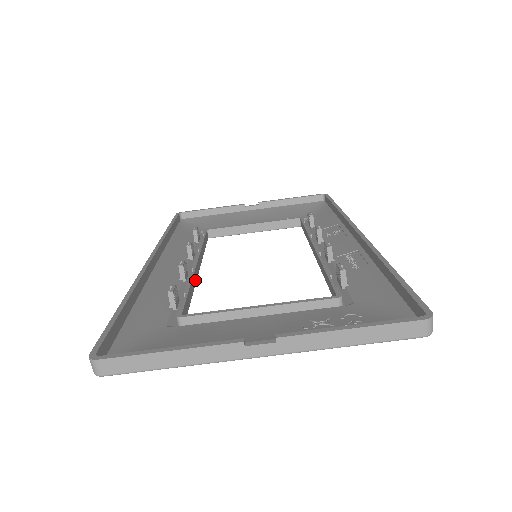
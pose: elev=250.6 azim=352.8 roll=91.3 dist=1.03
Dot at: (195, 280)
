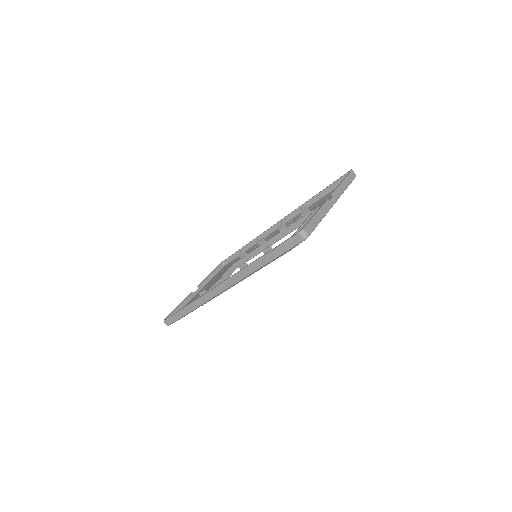
Dot at: occluded
